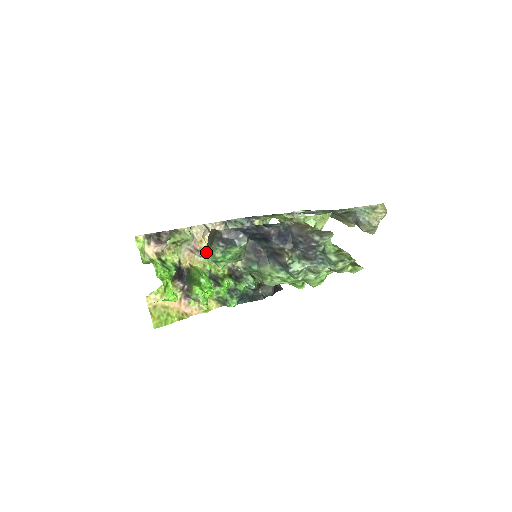
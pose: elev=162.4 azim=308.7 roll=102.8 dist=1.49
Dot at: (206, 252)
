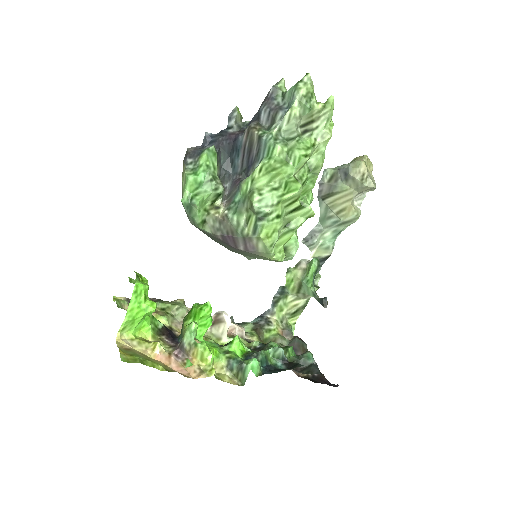
Dot at: occluded
